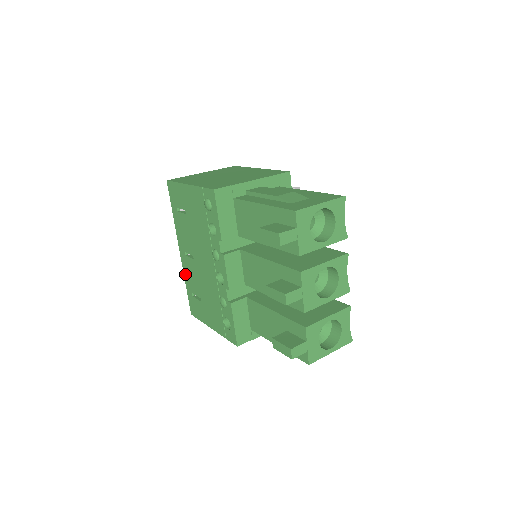
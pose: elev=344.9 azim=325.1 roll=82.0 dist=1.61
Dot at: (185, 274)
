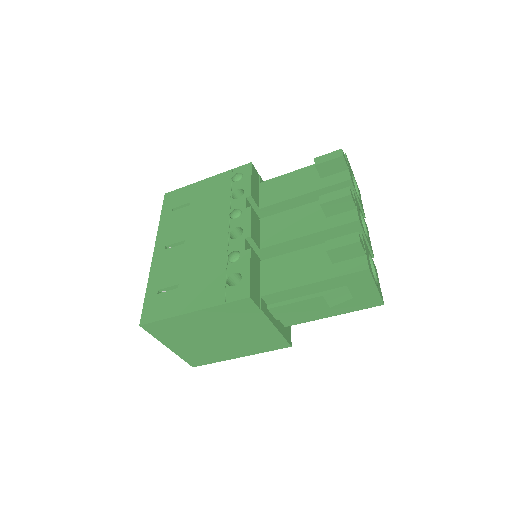
Dot at: (153, 273)
